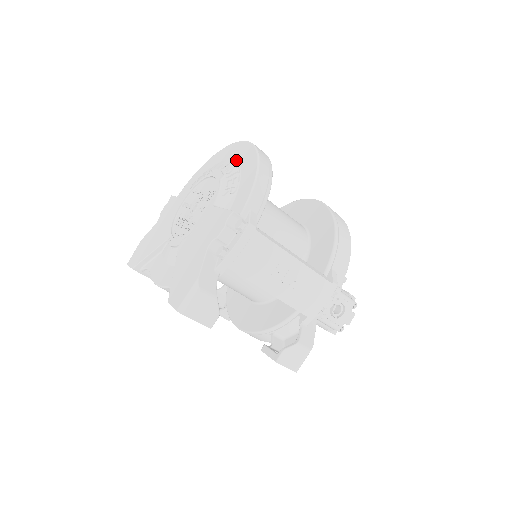
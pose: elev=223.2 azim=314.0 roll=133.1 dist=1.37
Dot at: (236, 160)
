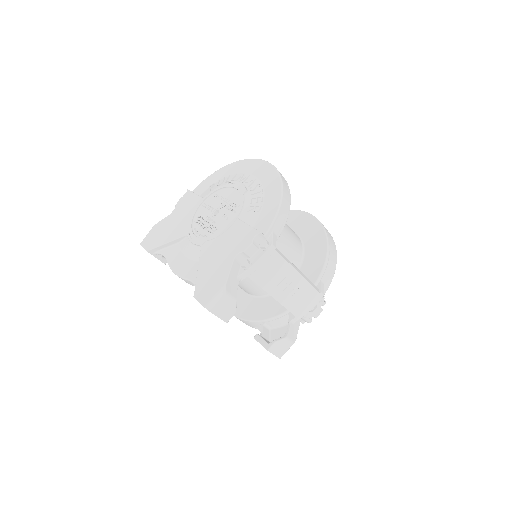
Dot at: (259, 178)
